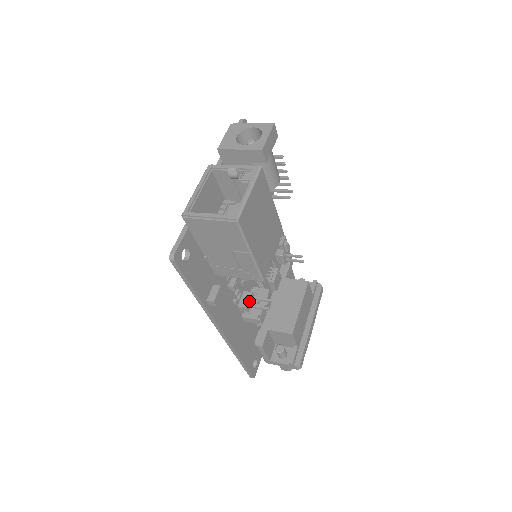
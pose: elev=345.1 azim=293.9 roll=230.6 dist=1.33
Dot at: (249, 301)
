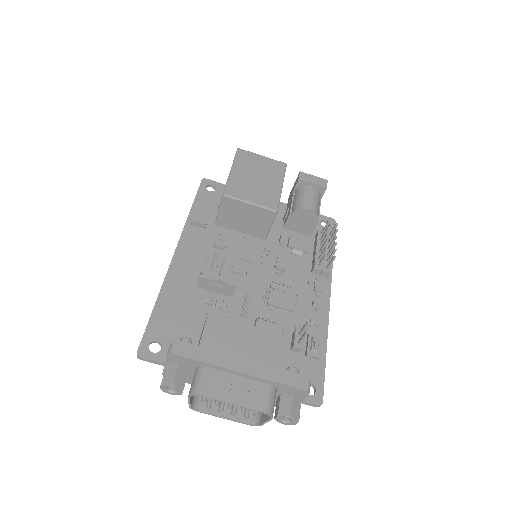
Dot at: (215, 269)
